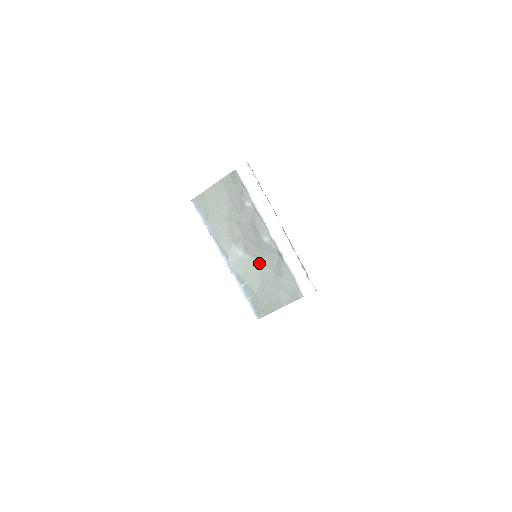
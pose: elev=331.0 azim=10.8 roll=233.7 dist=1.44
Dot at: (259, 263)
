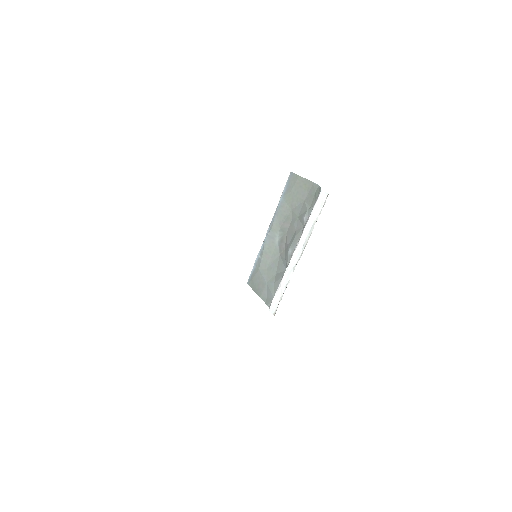
Dot at: (277, 258)
